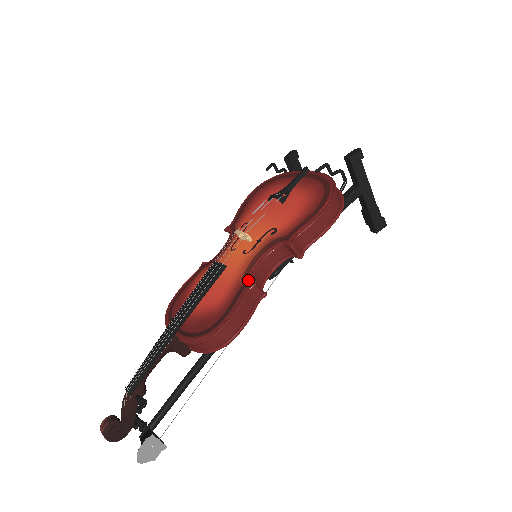
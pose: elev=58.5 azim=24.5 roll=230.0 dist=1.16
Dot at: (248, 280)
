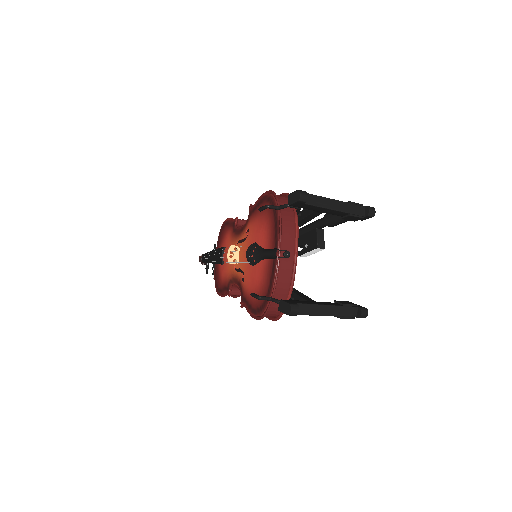
Dot at: (229, 288)
